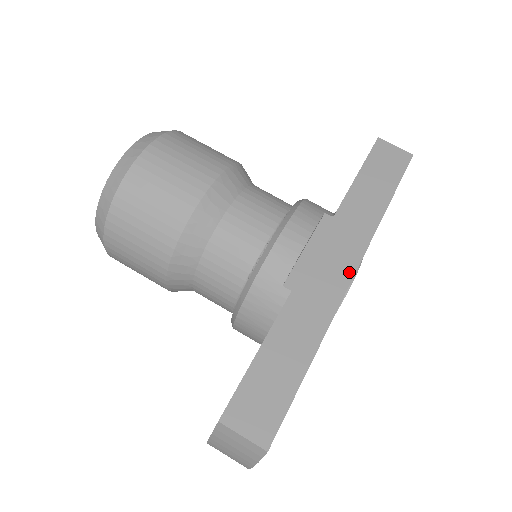
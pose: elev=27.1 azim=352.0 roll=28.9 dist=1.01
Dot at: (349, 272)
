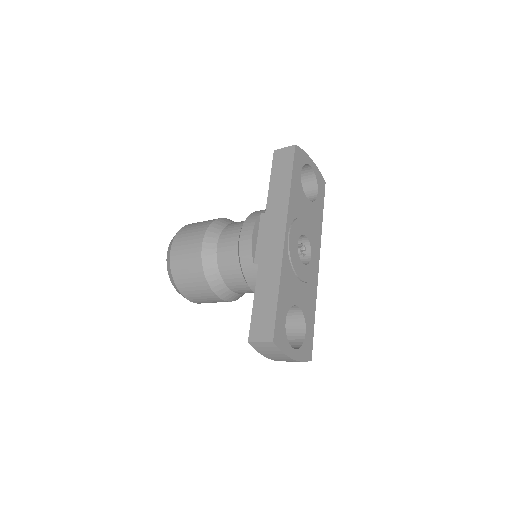
Dot at: (282, 234)
